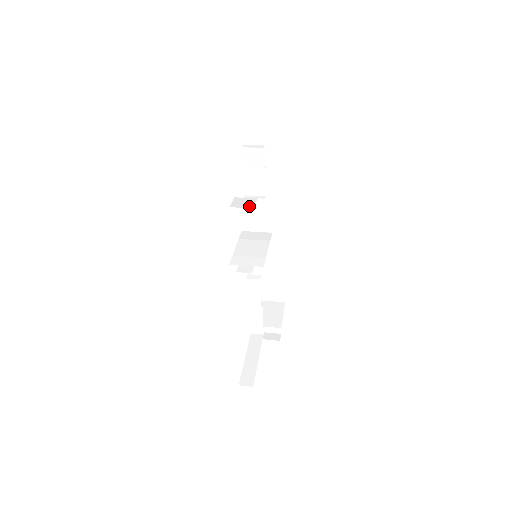
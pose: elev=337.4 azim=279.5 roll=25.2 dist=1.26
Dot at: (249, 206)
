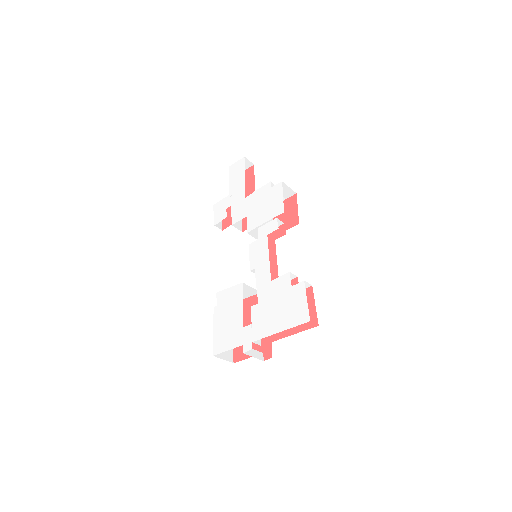
Dot at: occluded
